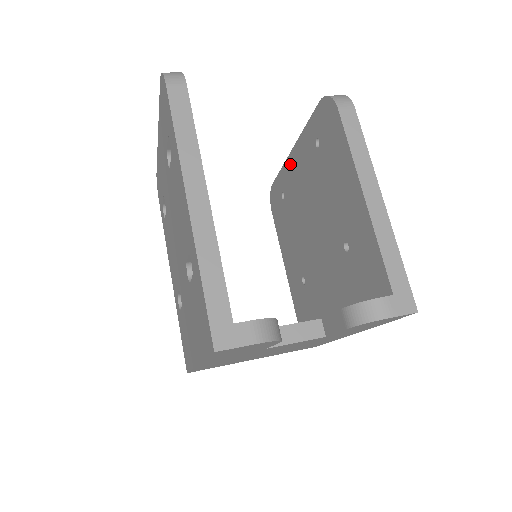
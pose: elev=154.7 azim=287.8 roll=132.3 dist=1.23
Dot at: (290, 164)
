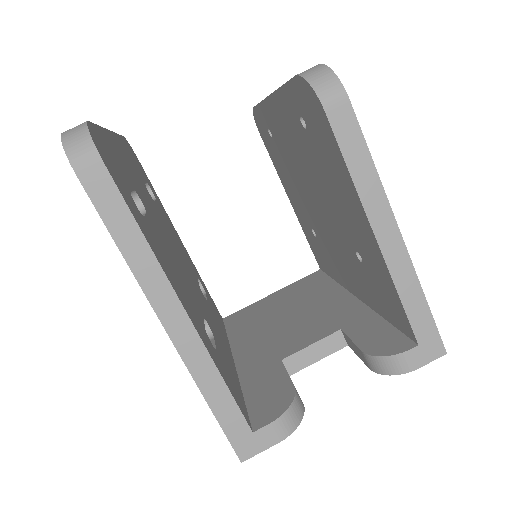
Dot at: (271, 110)
